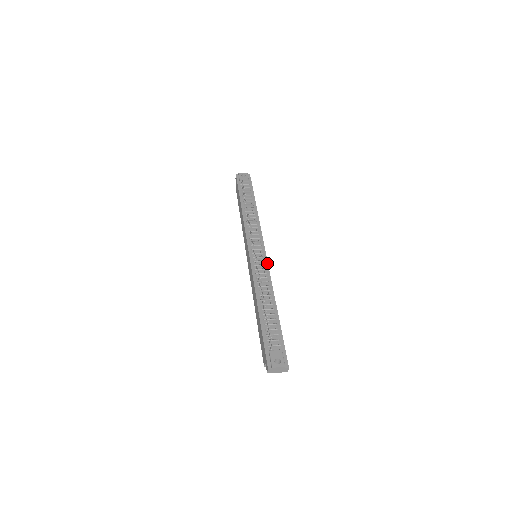
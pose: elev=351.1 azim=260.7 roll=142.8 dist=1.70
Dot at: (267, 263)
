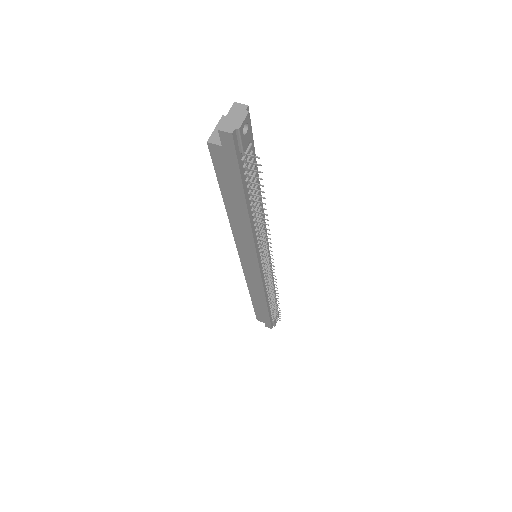
Dot at: occluded
